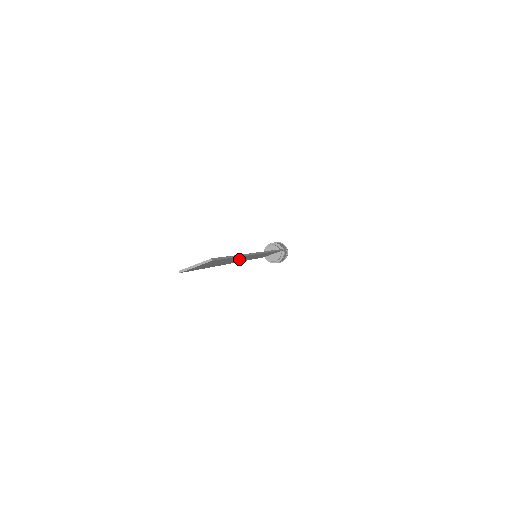
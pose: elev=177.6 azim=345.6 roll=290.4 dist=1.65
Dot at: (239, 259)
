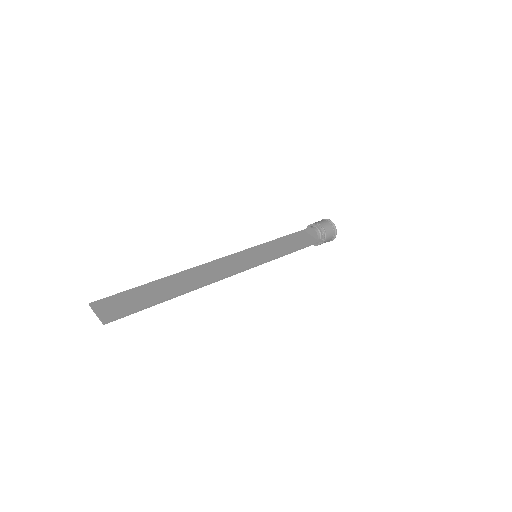
Dot at: (205, 275)
